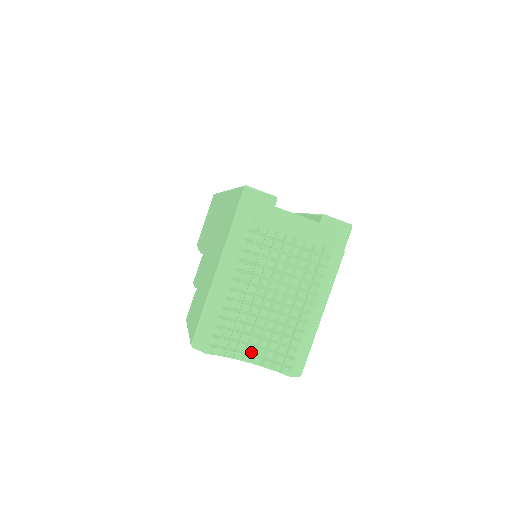
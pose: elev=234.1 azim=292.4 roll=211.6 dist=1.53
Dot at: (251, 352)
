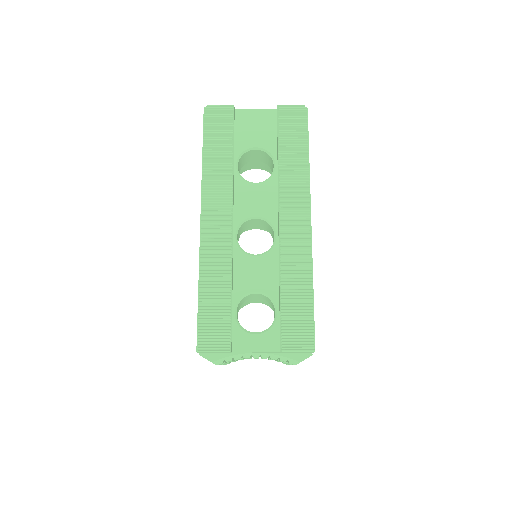
Dot at: occluded
